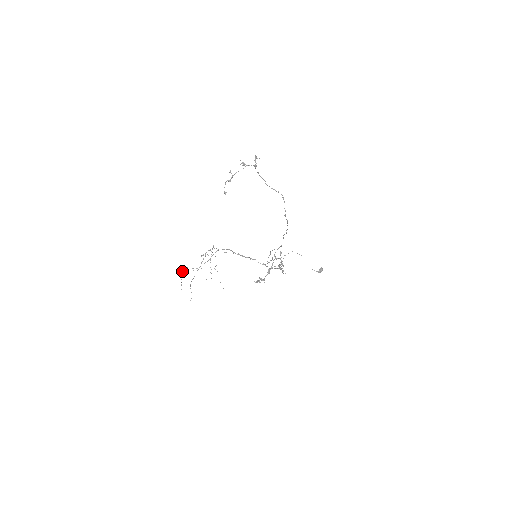
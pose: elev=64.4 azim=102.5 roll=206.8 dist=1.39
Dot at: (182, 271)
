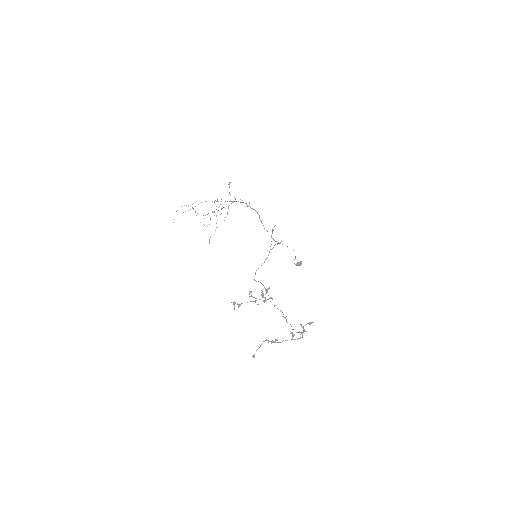
Dot at: occluded
